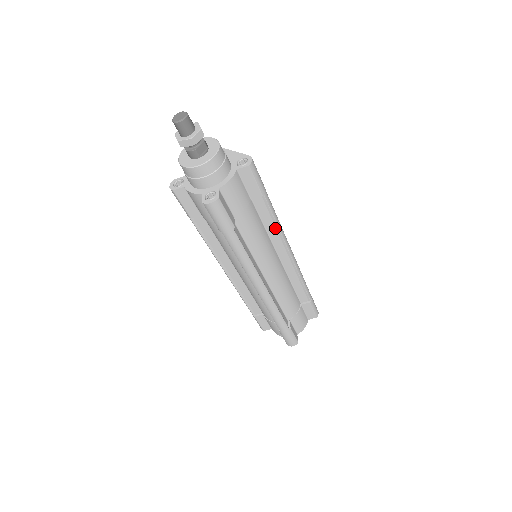
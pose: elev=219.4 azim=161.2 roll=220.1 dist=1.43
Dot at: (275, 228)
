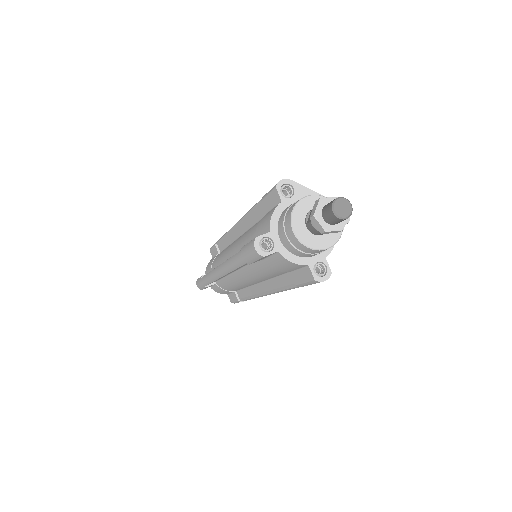
Dot at: occluded
